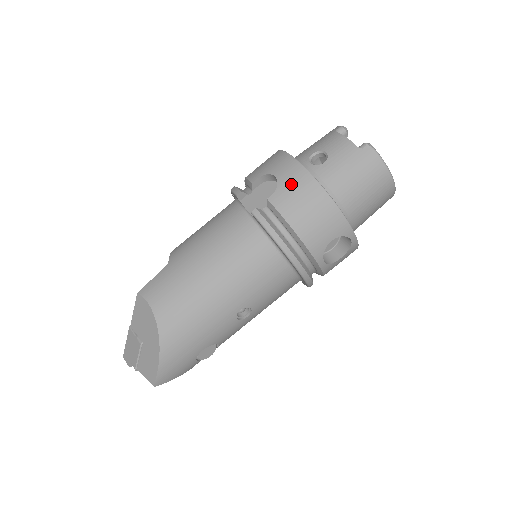
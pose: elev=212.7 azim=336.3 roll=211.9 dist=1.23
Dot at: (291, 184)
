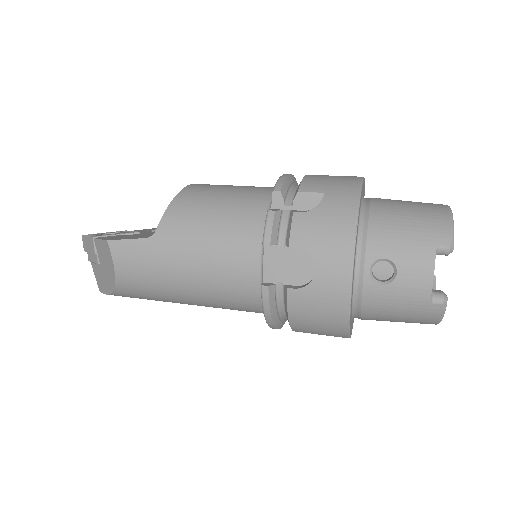
Dot at: (322, 296)
